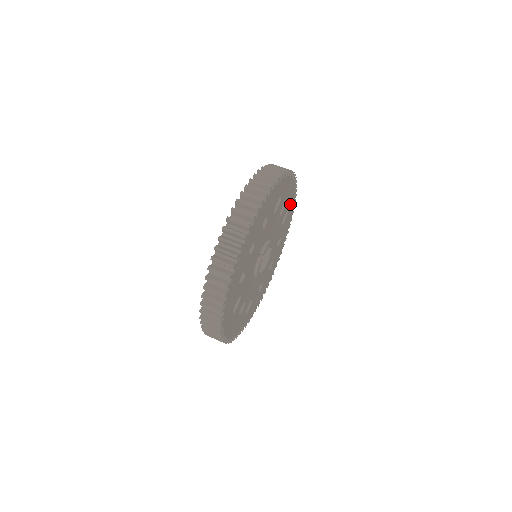
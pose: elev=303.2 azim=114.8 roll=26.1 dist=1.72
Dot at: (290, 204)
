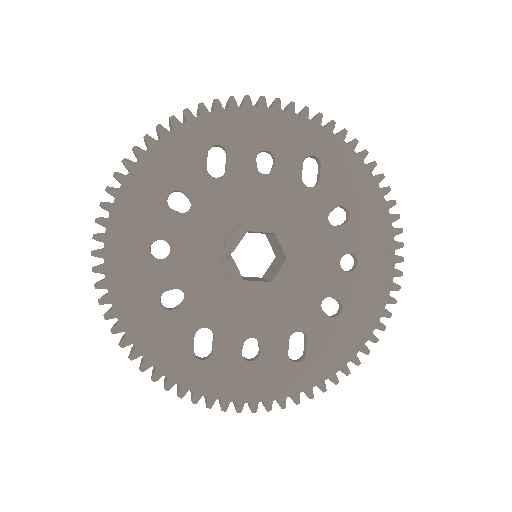
Dot at: (313, 144)
